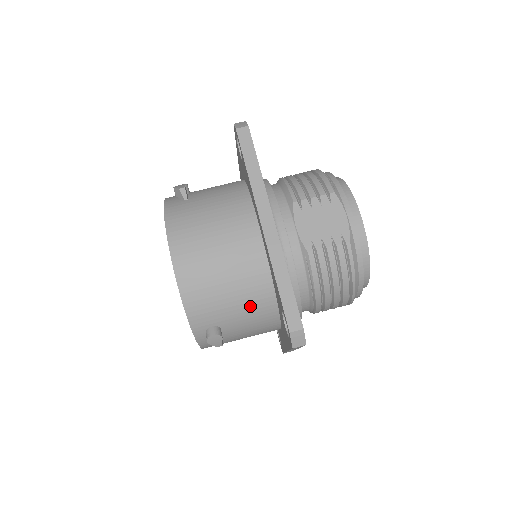
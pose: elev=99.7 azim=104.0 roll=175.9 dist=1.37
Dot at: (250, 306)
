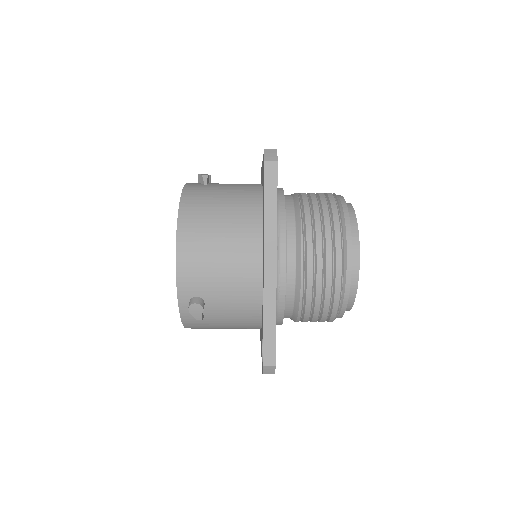
Dot at: occluded
